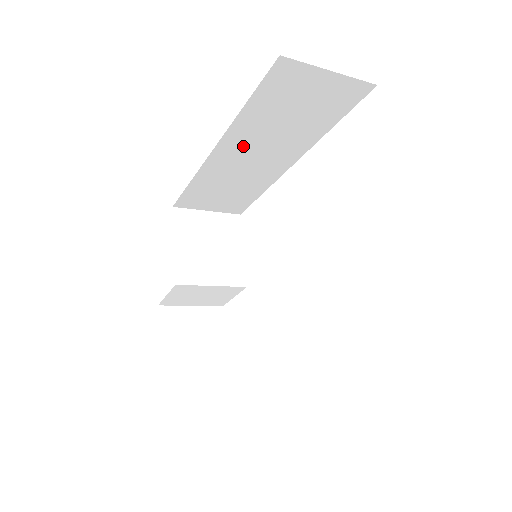
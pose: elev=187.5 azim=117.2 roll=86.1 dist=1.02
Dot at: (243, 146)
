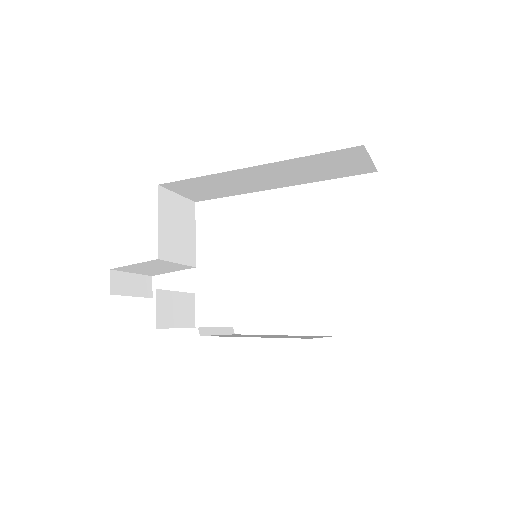
Dot at: (272, 171)
